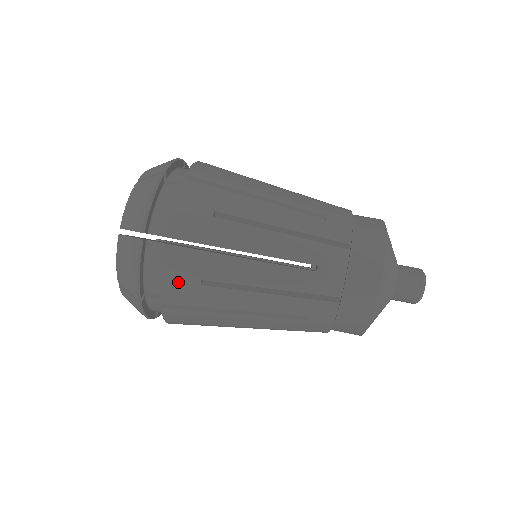
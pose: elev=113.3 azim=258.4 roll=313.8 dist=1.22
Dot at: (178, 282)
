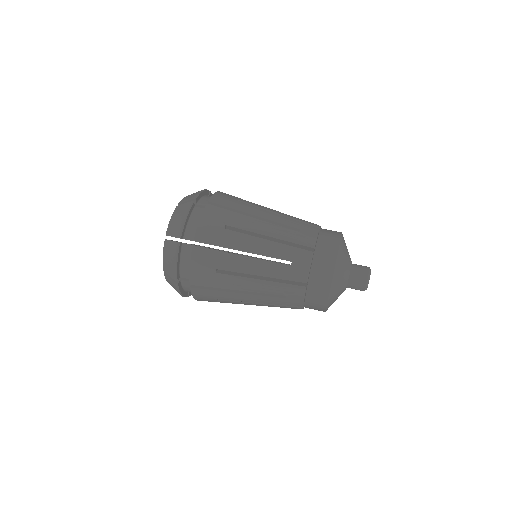
Dot at: (210, 225)
